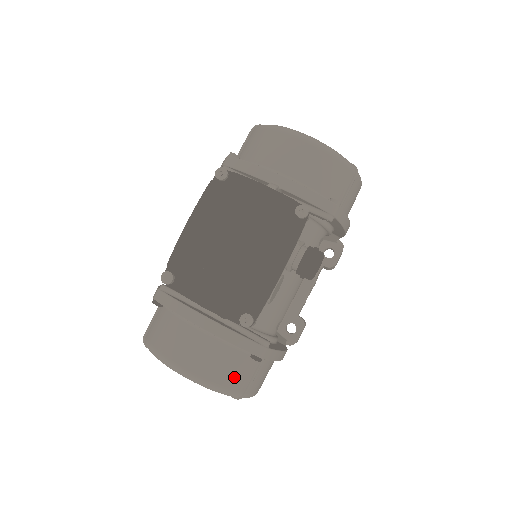
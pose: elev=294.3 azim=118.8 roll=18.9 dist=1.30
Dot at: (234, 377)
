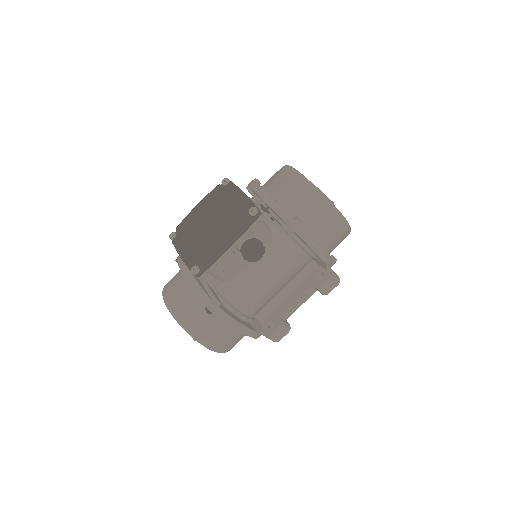
Dot at: (193, 320)
